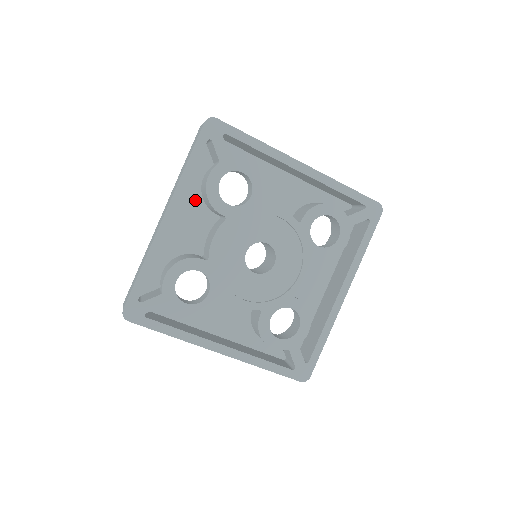
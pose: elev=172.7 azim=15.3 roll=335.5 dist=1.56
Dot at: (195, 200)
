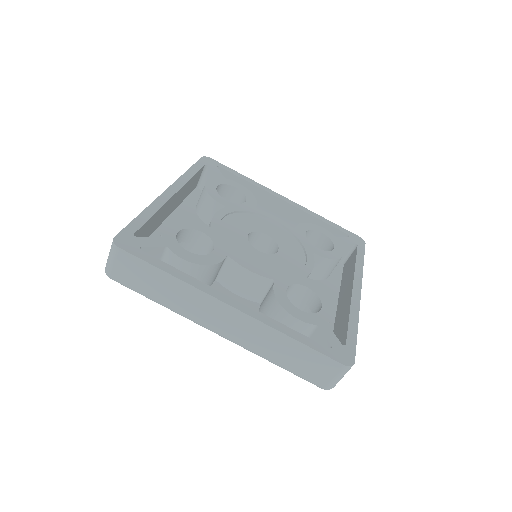
Dot at: (190, 214)
